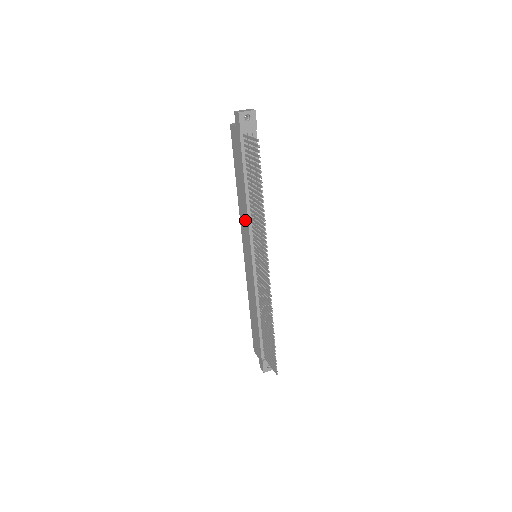
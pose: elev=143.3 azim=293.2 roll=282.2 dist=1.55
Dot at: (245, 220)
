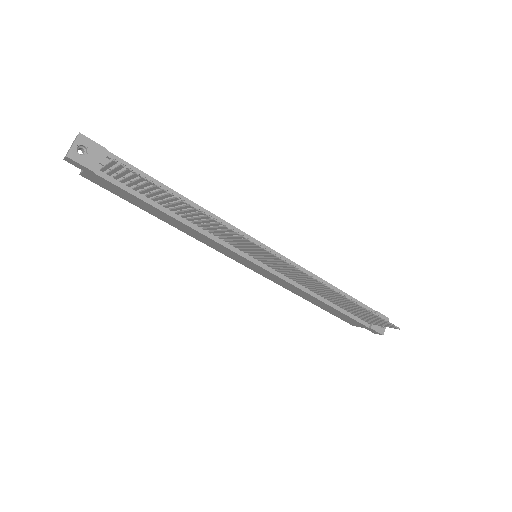
Dot at: (206, 240)
